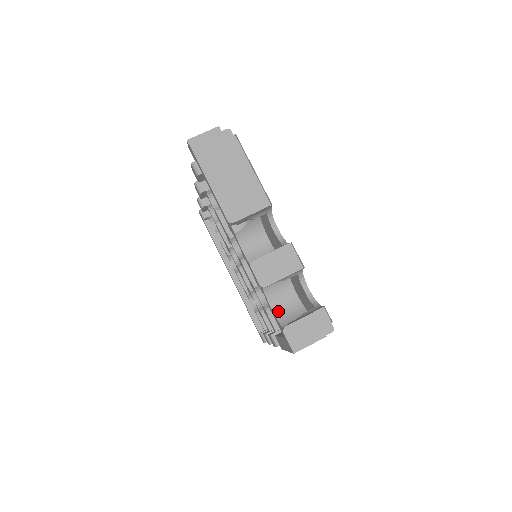
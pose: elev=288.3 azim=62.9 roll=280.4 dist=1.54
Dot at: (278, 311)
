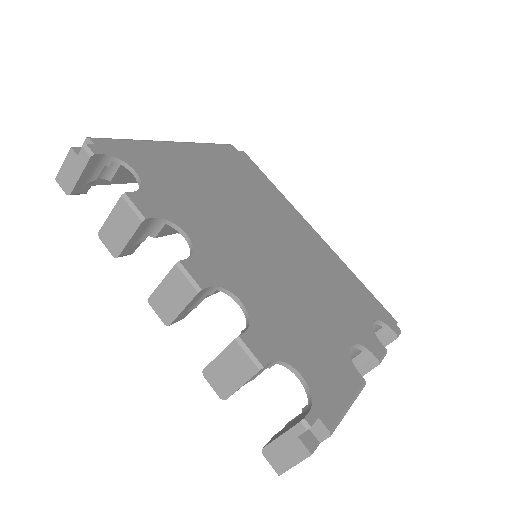
Dot at: occluded
